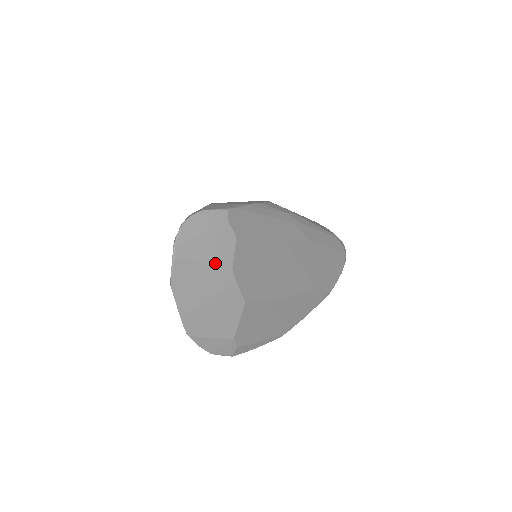
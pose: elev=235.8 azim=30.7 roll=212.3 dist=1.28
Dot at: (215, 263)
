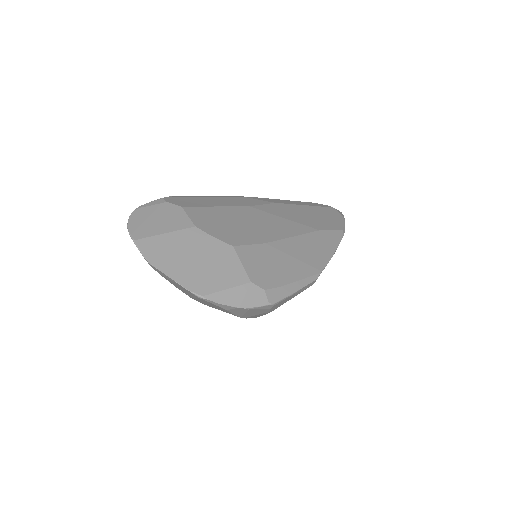
Dot at: (175, 229)
